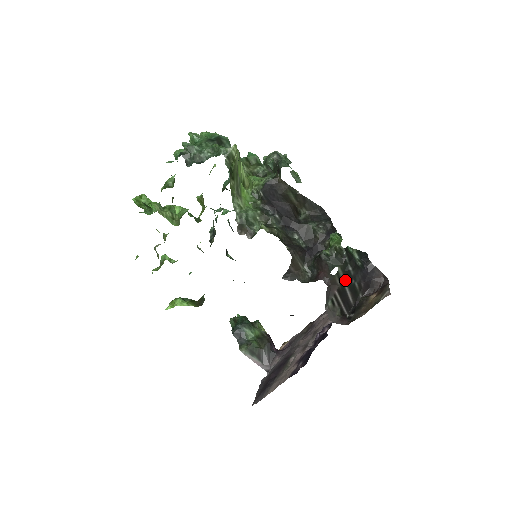
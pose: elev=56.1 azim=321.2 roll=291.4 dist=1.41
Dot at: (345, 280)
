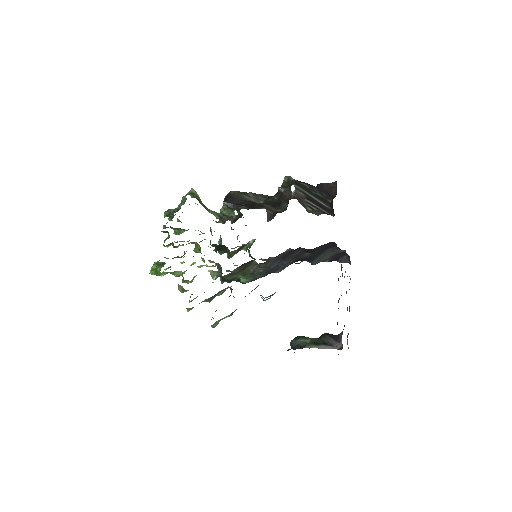
Dot at: (306, 192)
